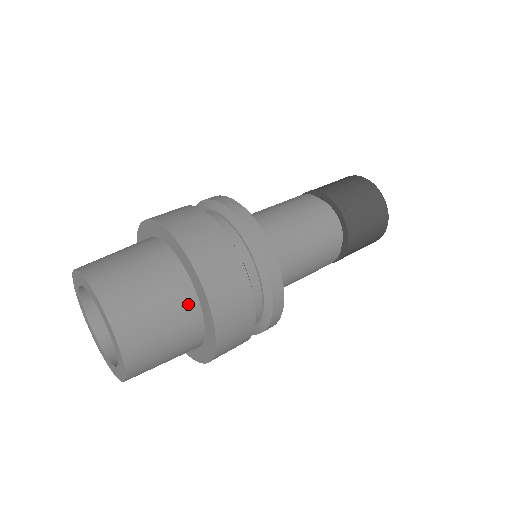
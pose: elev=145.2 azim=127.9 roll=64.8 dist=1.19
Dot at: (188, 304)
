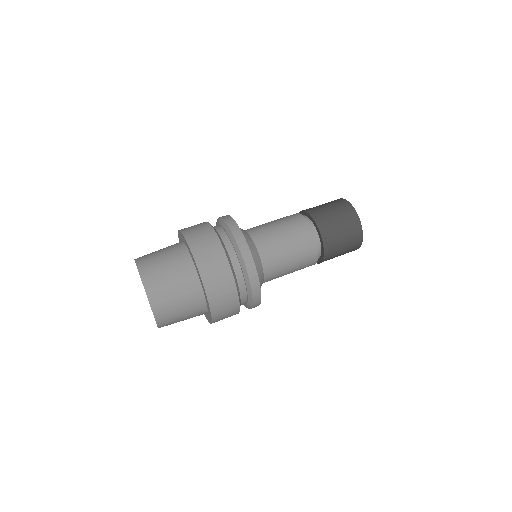
Dot at: occluded
